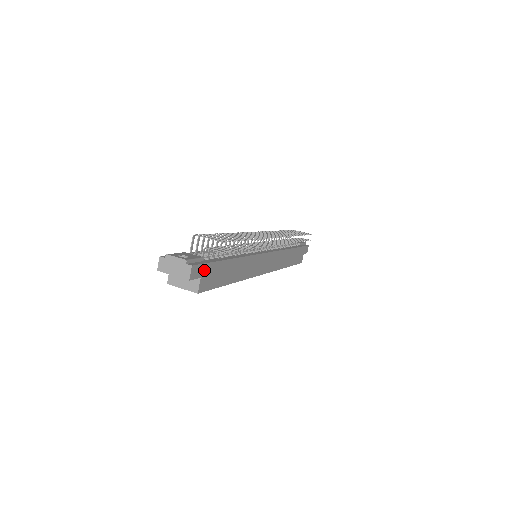
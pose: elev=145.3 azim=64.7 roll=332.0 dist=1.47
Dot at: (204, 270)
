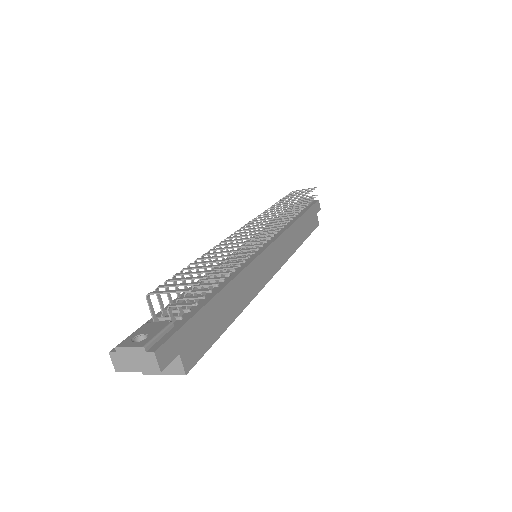
Dot at: (179, 340)
